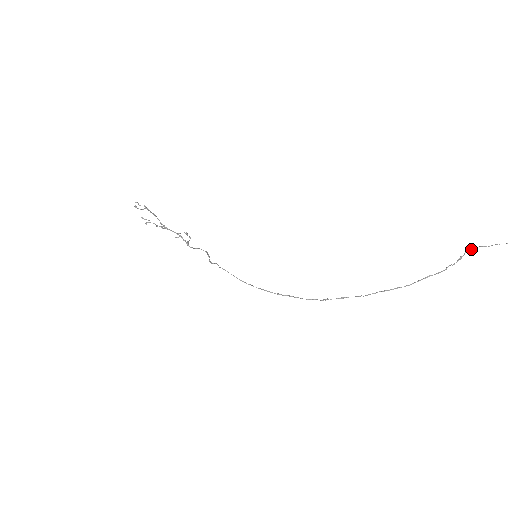
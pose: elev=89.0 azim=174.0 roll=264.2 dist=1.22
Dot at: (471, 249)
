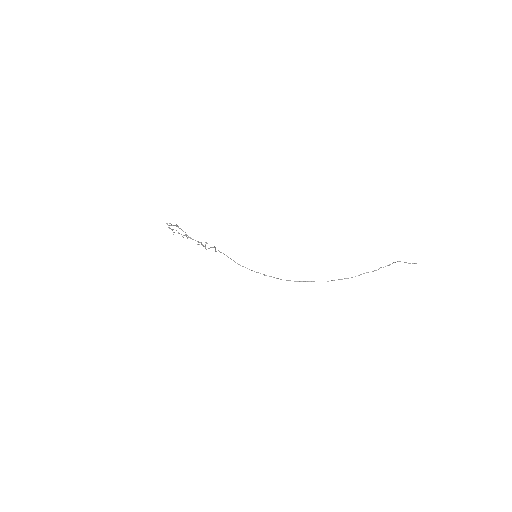
Dot at: occluded
